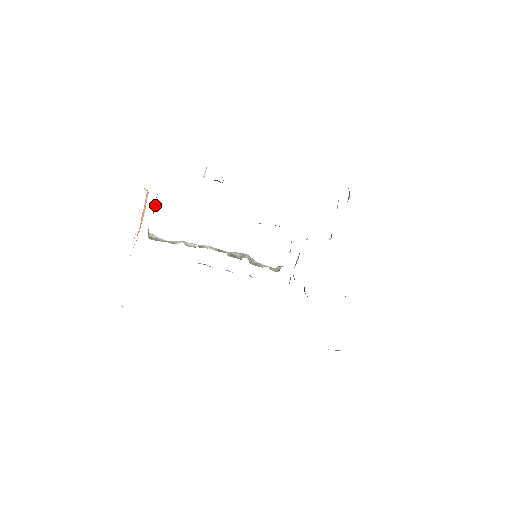
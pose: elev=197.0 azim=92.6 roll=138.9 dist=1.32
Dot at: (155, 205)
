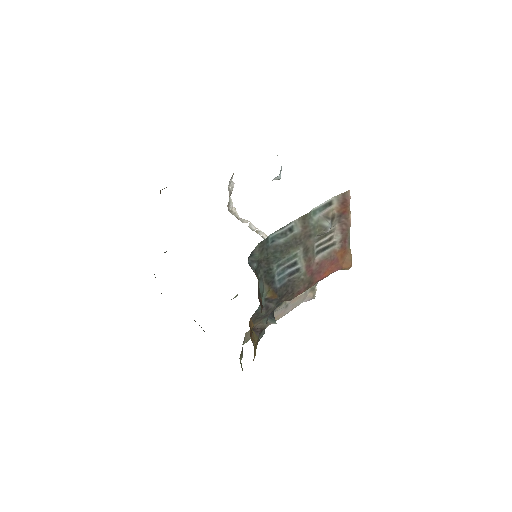
Dot at: (233, 185)
